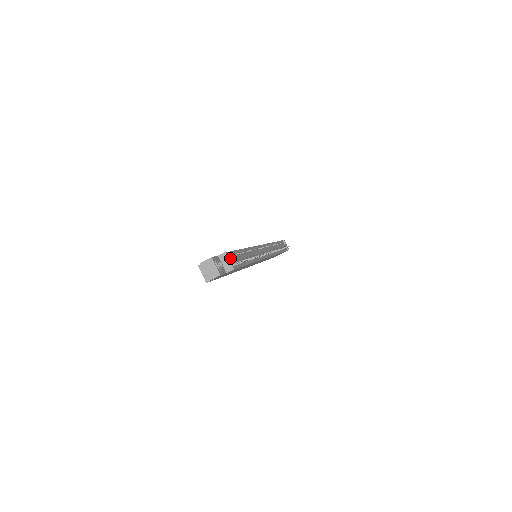
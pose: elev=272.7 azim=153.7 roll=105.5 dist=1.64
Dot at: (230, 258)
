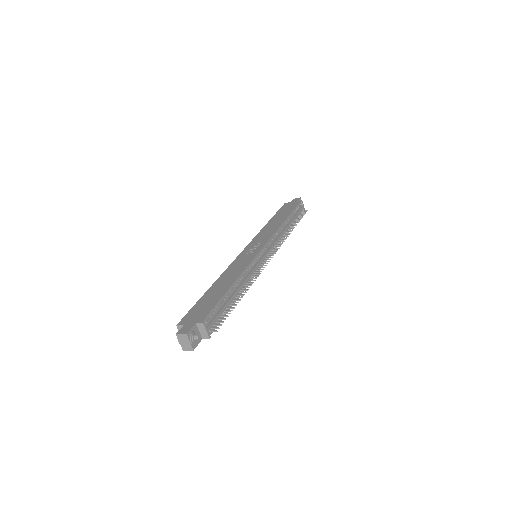
Dot at: (208, 326)
